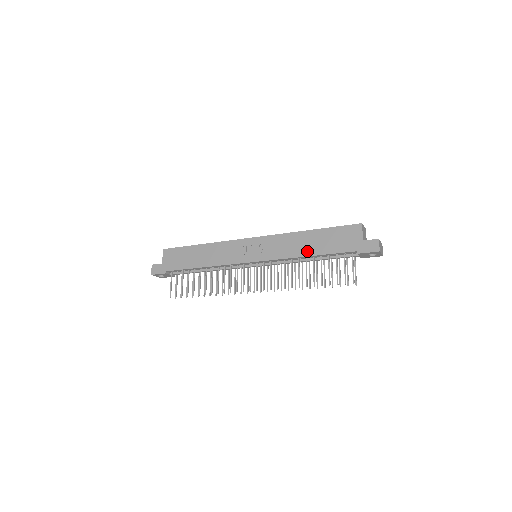
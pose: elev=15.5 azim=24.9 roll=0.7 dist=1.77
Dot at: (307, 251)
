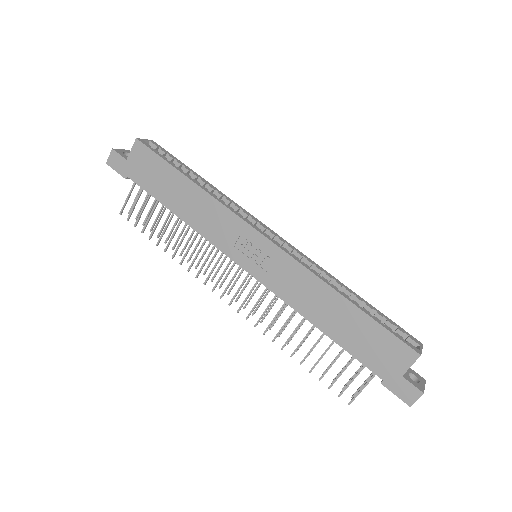
Dot at: (322, 321)
